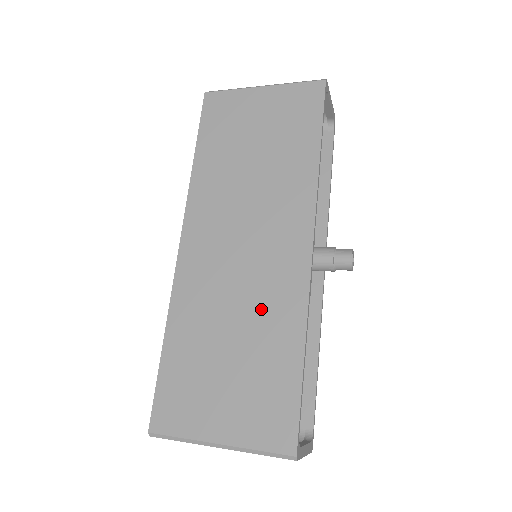
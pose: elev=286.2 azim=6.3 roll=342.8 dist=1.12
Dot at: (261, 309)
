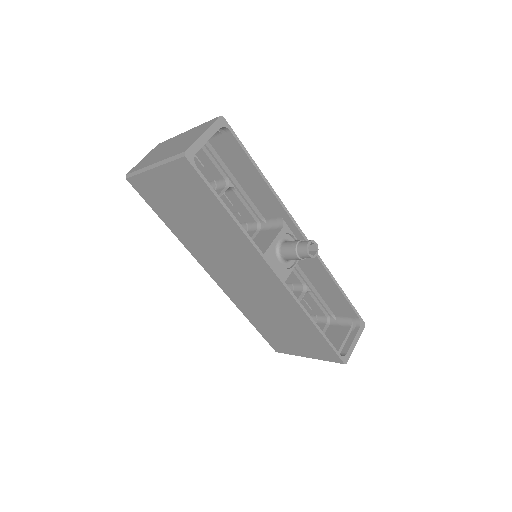
Dot at: (278, 308)
